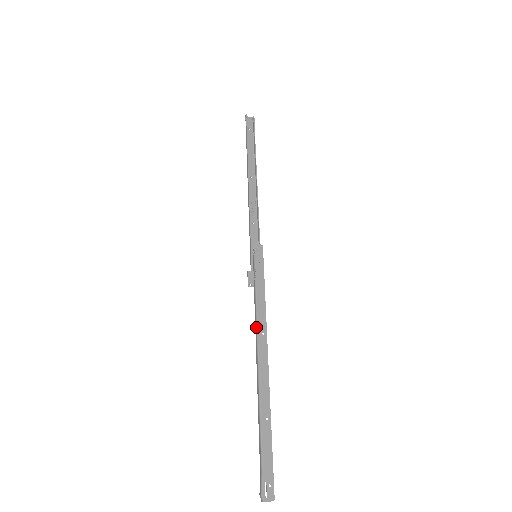
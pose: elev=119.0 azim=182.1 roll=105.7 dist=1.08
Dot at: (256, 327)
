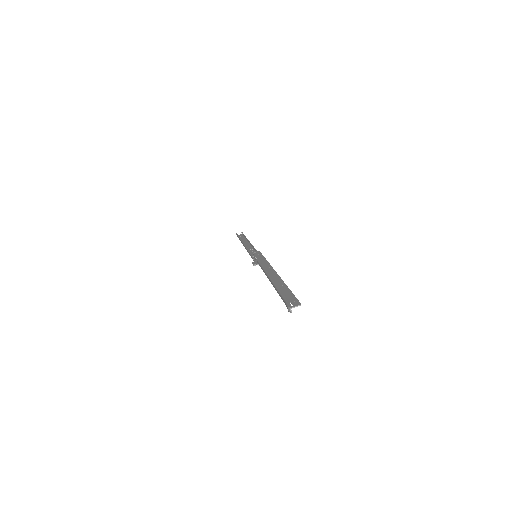
Dot at: (262, 269)
